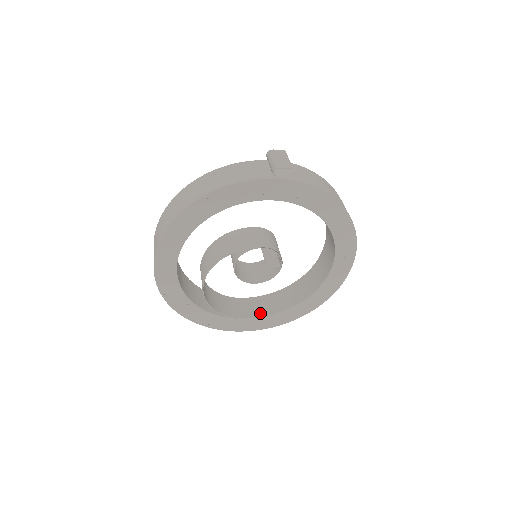
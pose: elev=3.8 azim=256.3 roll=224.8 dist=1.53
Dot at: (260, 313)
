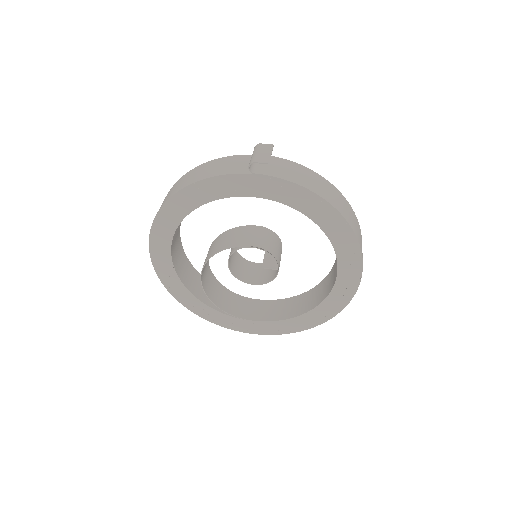
Dot at: (268, 317)
